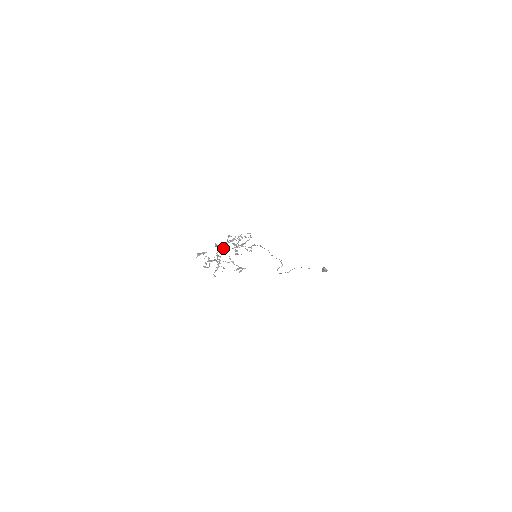
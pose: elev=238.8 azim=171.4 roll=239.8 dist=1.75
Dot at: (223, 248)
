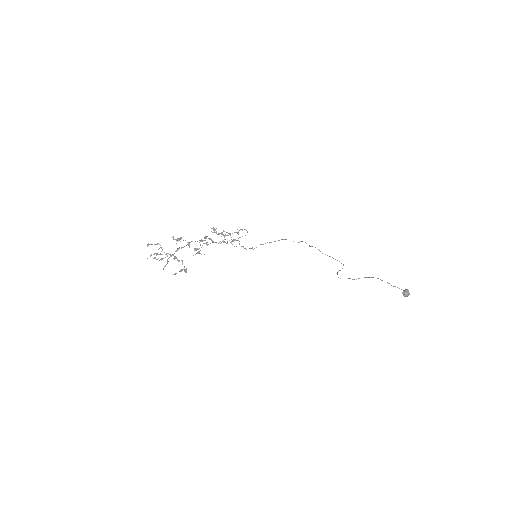
Dot at: occluded
